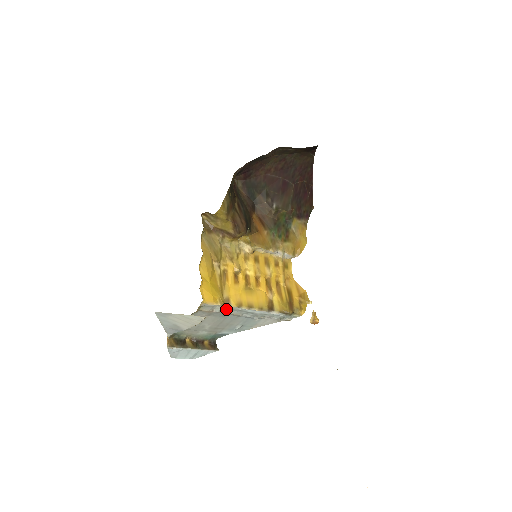
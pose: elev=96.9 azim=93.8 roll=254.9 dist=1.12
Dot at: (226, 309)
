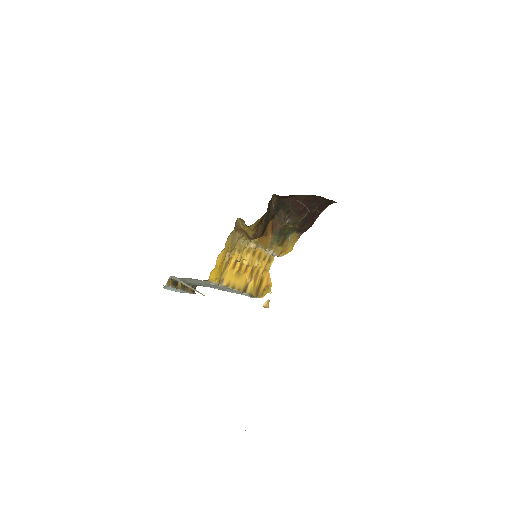
Dot at: (218, 285)
